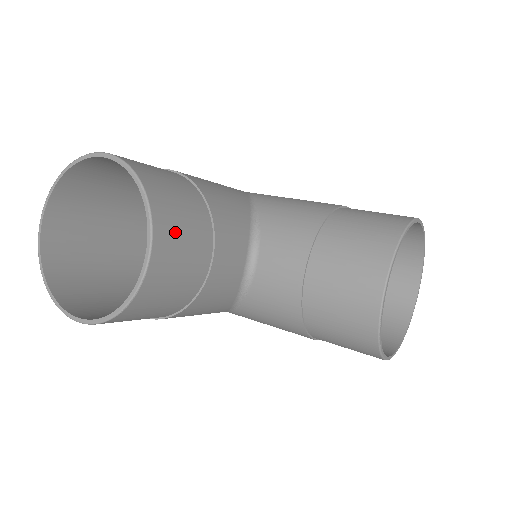
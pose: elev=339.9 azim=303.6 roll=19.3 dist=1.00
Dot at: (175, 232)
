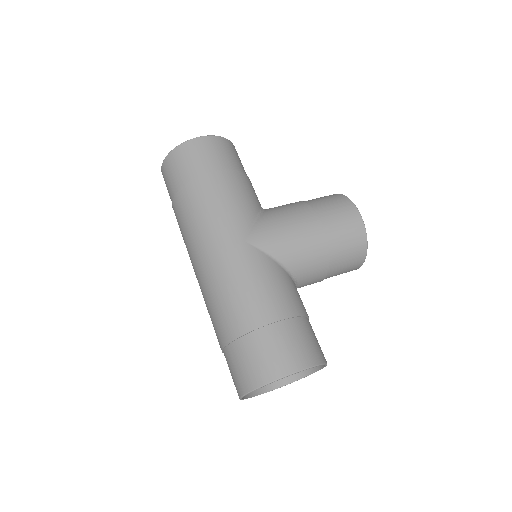
Dot at: occluded
